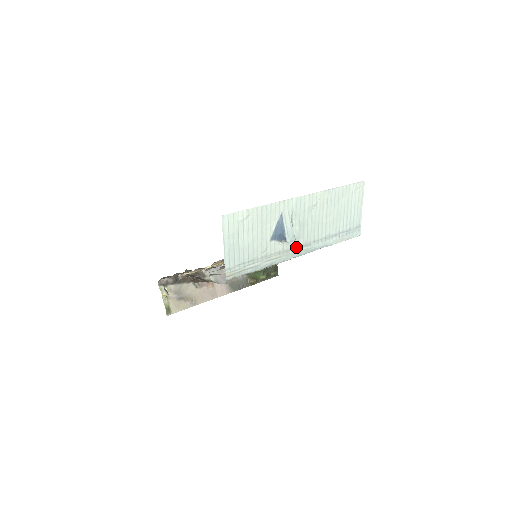
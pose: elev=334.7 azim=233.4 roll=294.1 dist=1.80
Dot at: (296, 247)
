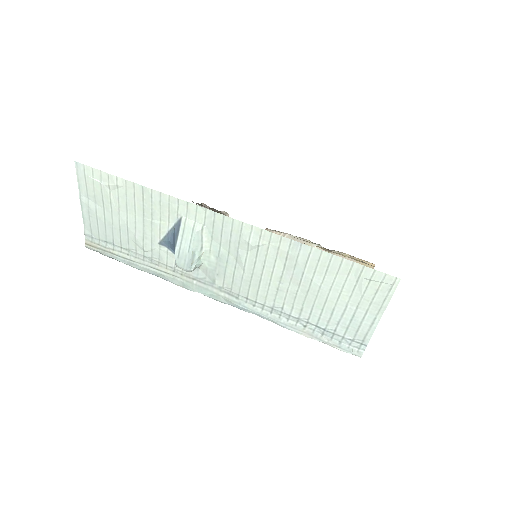
Dot at: (209, 282)
